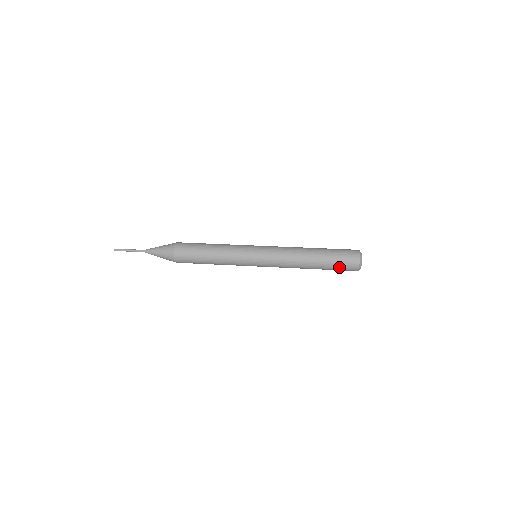
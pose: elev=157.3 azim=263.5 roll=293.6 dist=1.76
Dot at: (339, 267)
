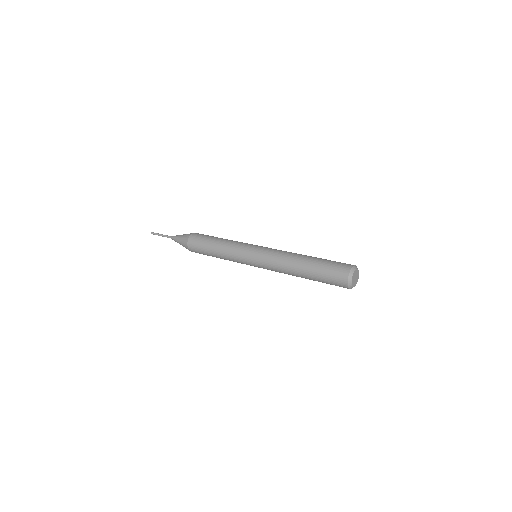
Dot at: (327, 280)
